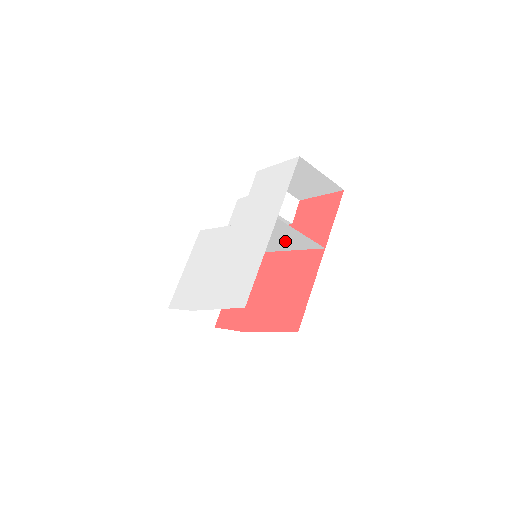
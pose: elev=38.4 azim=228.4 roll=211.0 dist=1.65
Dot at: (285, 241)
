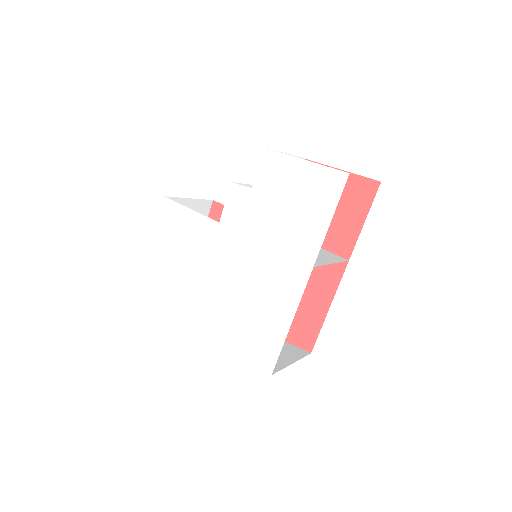
Dot at: occluded
